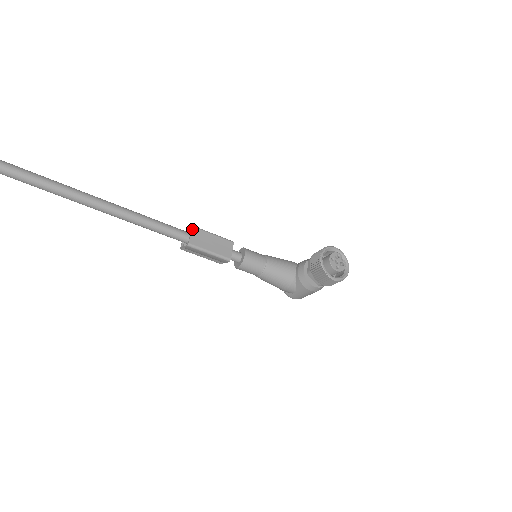
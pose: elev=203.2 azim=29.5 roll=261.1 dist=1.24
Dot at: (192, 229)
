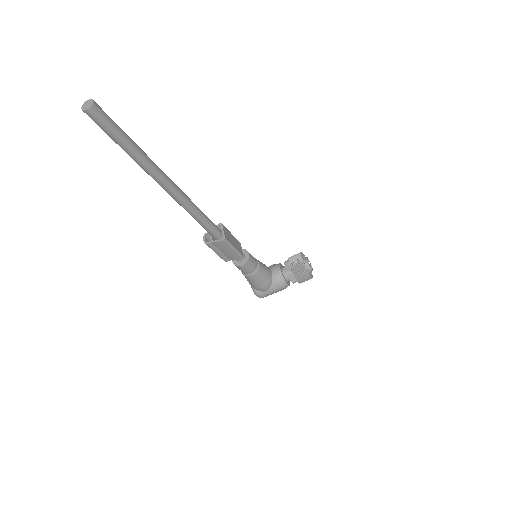
Dot at: (223, 226)
